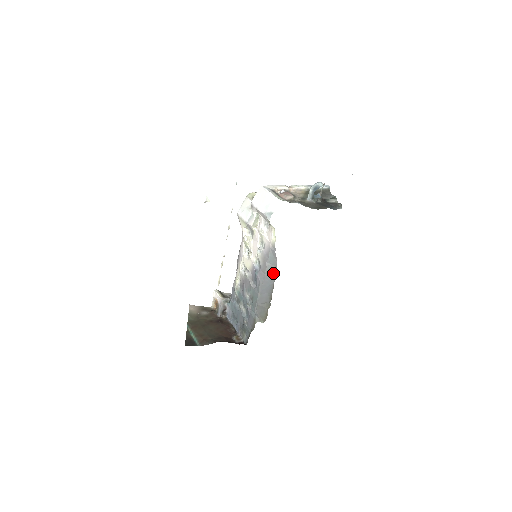
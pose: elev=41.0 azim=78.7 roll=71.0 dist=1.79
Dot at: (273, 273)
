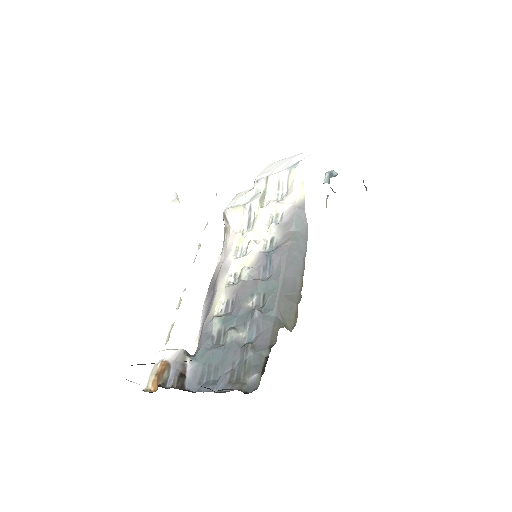
Dot at: (302, 243)
